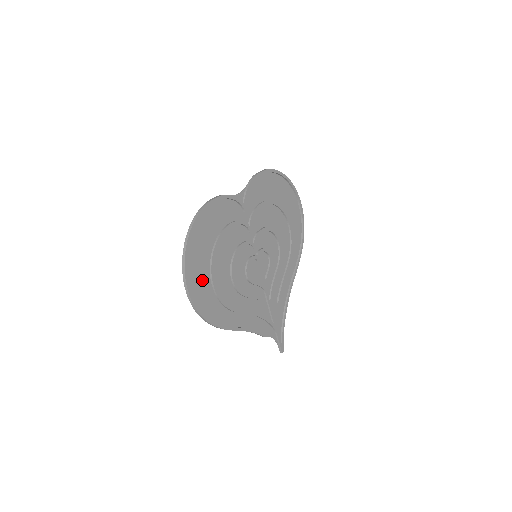
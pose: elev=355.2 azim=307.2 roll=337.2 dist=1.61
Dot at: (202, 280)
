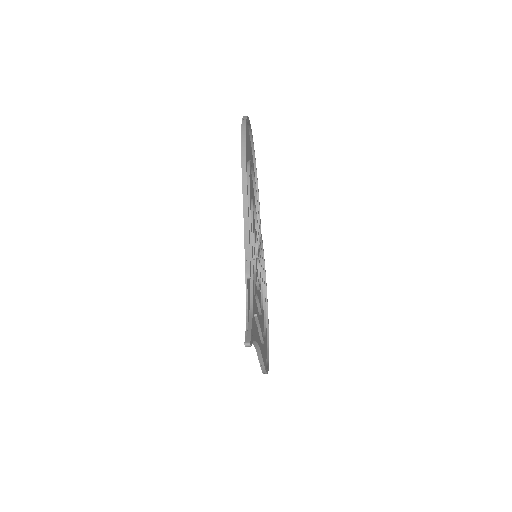
Dot at: (247, 146)
